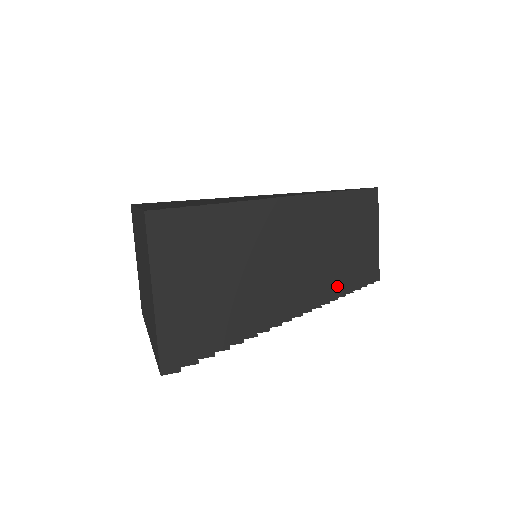
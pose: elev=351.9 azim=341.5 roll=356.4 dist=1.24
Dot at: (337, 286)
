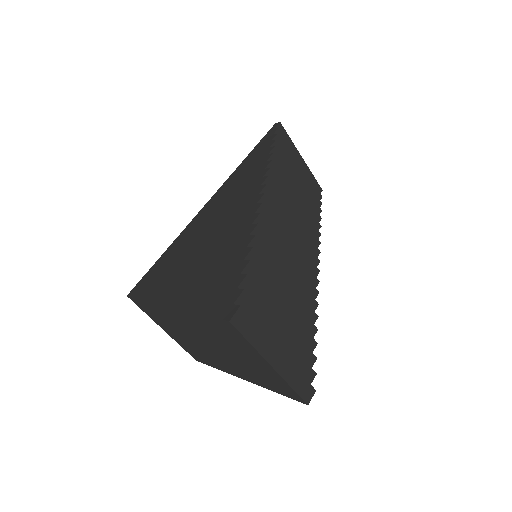
Dot at: (315, 226)
